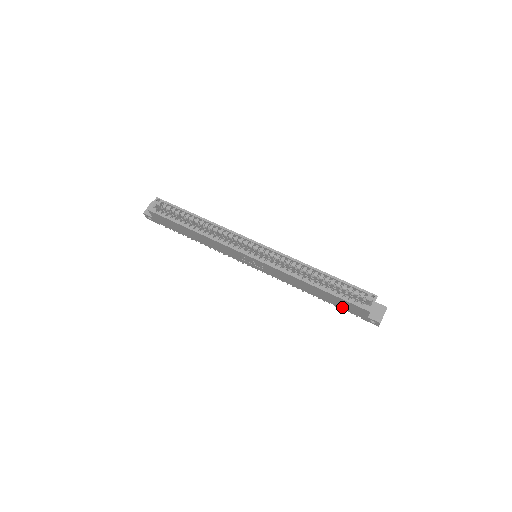
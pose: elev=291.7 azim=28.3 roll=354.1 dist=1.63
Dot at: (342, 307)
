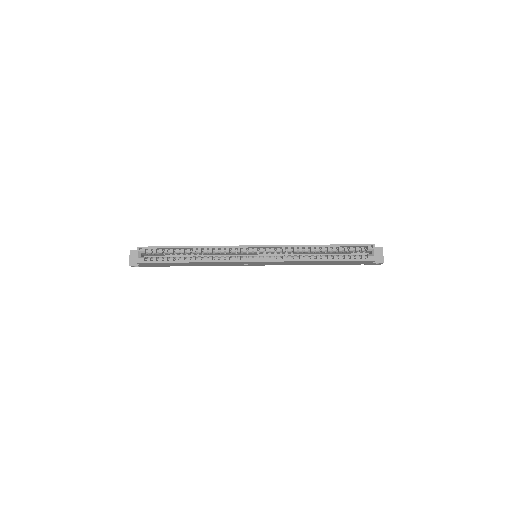
Dot at: (347, 264)
